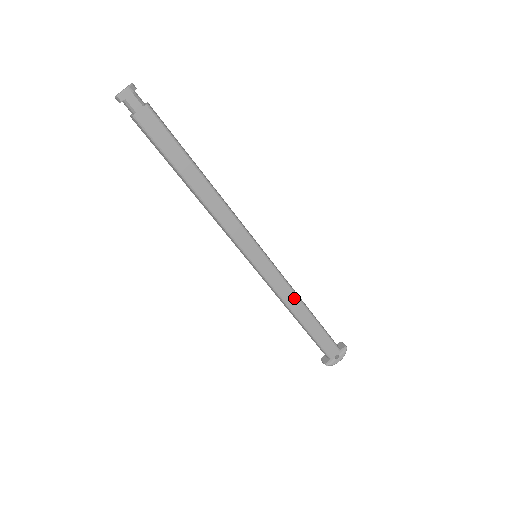
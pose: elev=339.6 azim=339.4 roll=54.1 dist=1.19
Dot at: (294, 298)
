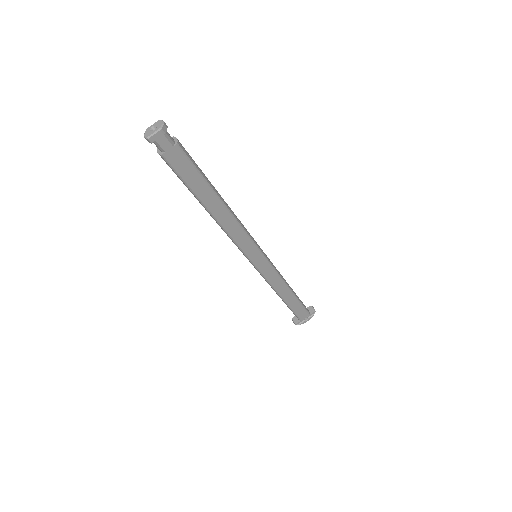
Dot at: (282, 284)
